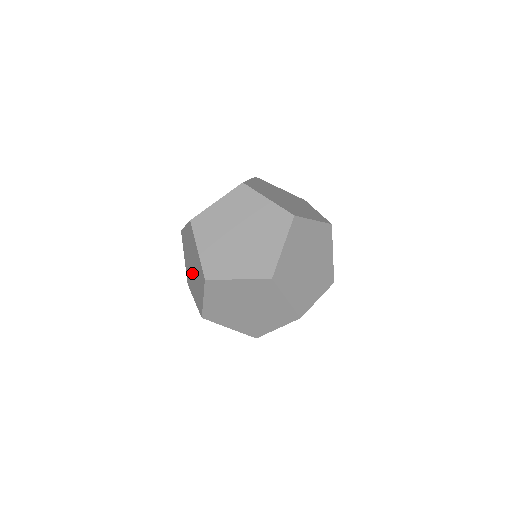
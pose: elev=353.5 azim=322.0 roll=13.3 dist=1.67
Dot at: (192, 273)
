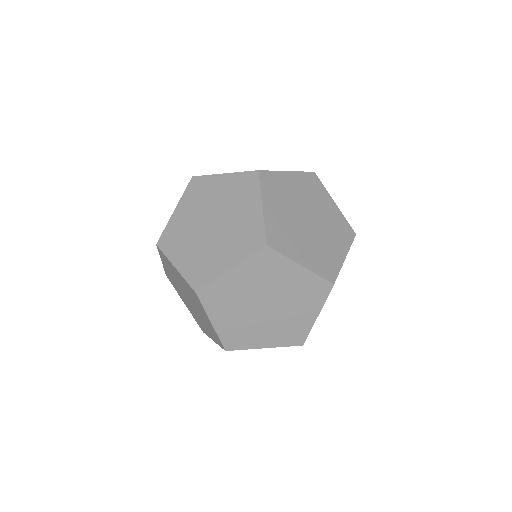
Dot at: (186, 298)
